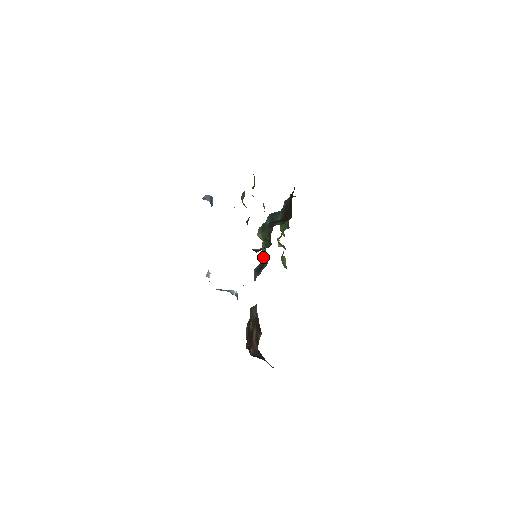
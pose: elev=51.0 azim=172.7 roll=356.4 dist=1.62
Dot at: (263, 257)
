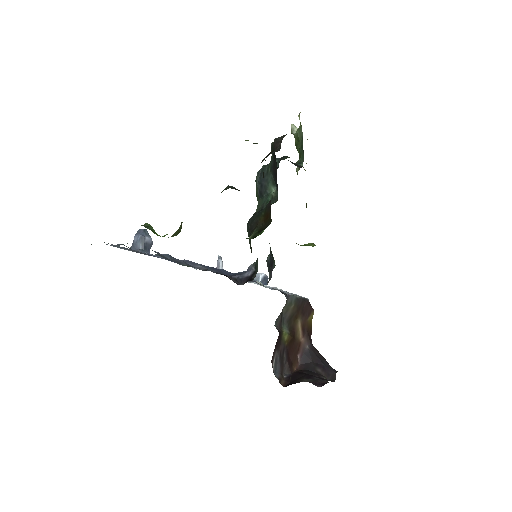
Dot at: occluded
